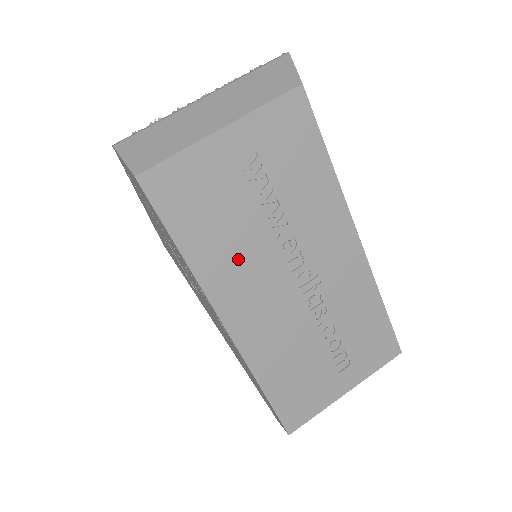
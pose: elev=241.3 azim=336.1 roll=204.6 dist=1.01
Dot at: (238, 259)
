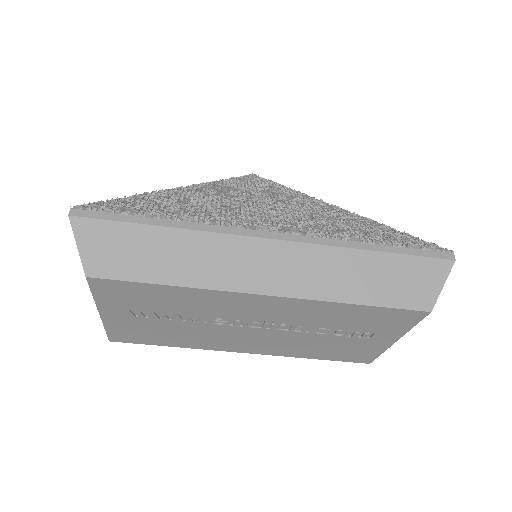
Dot at: (202, 337)
